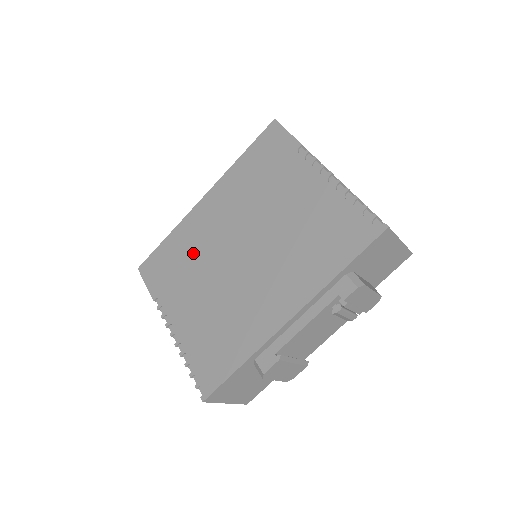
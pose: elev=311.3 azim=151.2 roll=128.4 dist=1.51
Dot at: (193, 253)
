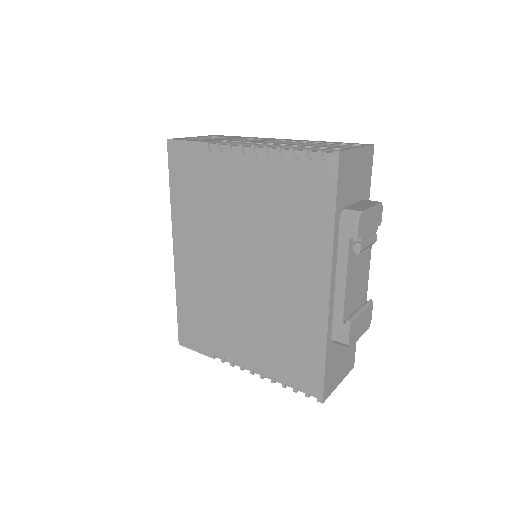
Dot at: (208, 299)
